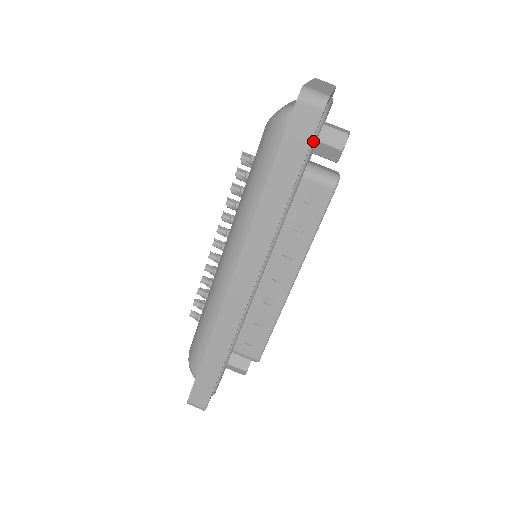
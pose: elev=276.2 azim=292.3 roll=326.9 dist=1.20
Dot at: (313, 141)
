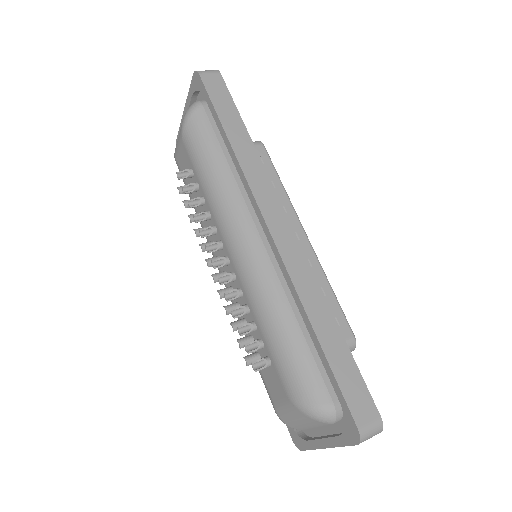
Dot at: occluded
